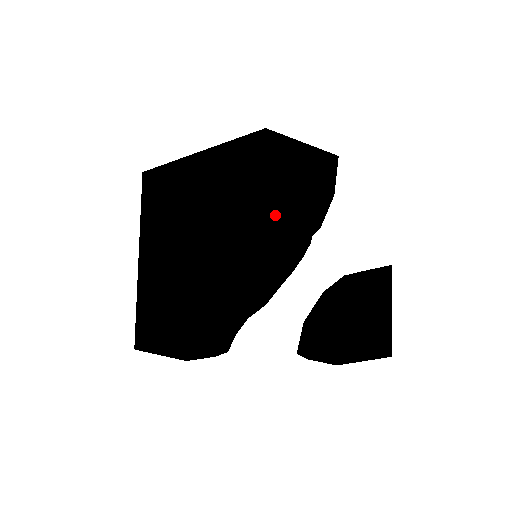
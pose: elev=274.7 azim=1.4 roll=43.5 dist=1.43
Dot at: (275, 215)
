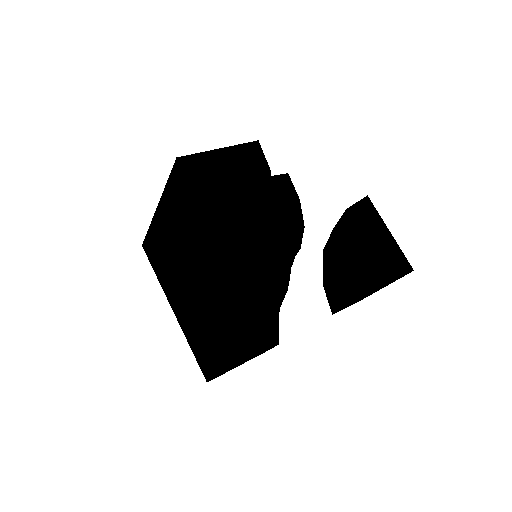
Dot at: (220, 215)
